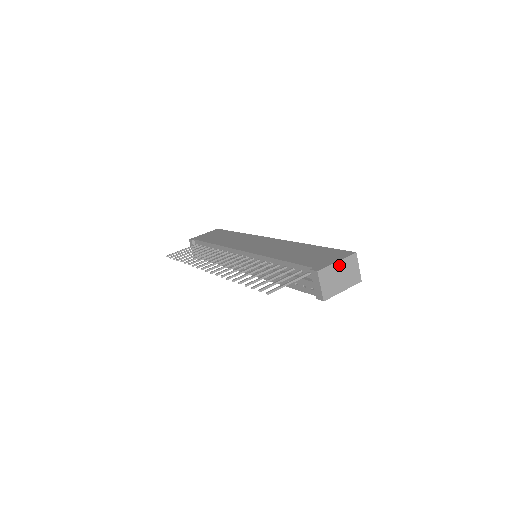
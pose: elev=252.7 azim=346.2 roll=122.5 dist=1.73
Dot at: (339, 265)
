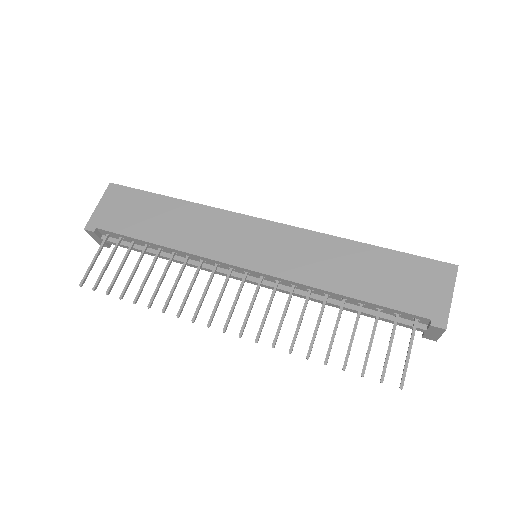
Dot at: (451, 297)
